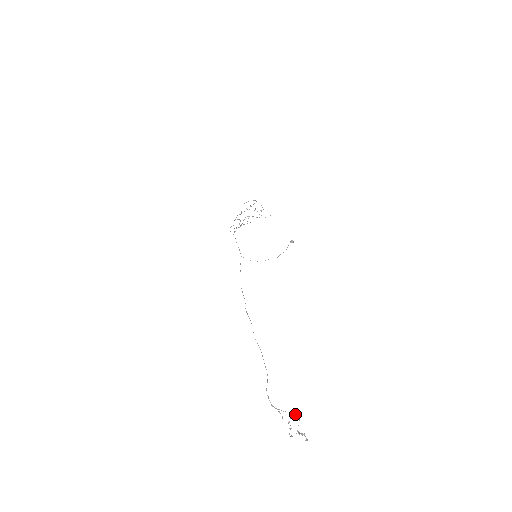
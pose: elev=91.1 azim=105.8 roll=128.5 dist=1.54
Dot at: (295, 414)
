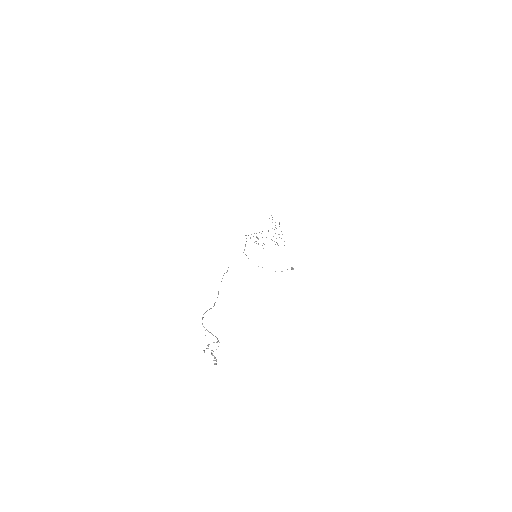
Dot at: occluded
